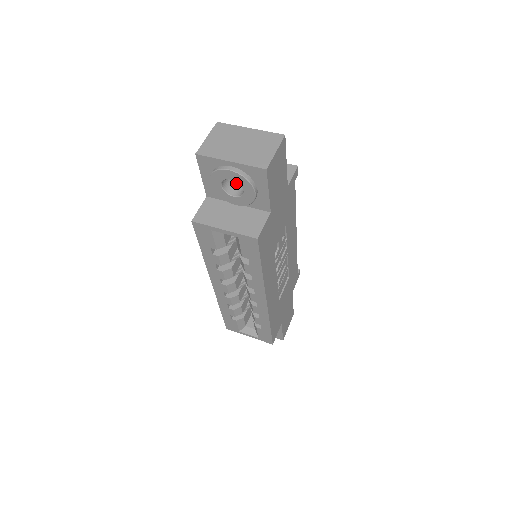
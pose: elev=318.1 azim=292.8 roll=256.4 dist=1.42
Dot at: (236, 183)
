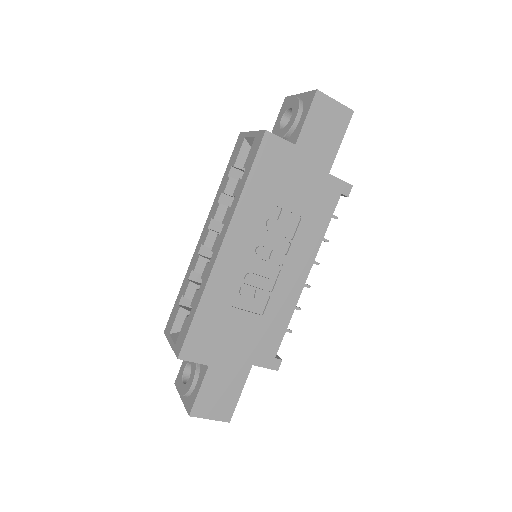
Dot at: occluded
